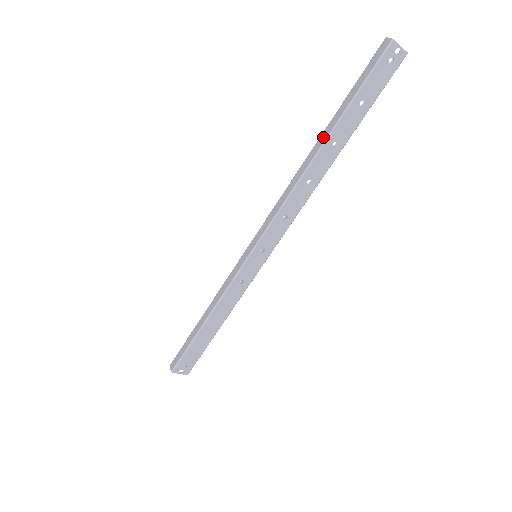
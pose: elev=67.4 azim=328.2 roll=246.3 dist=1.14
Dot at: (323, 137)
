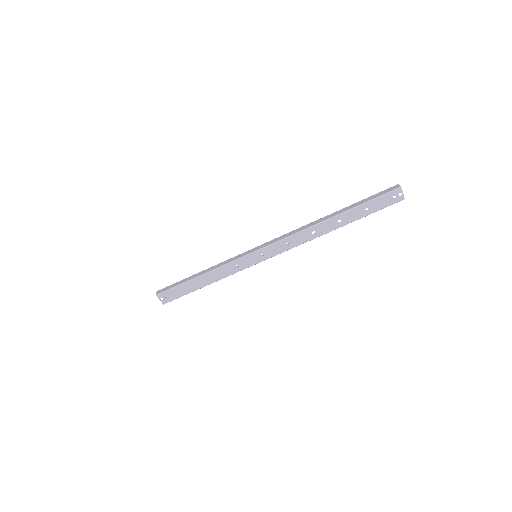
Dot at: (336, 213)
